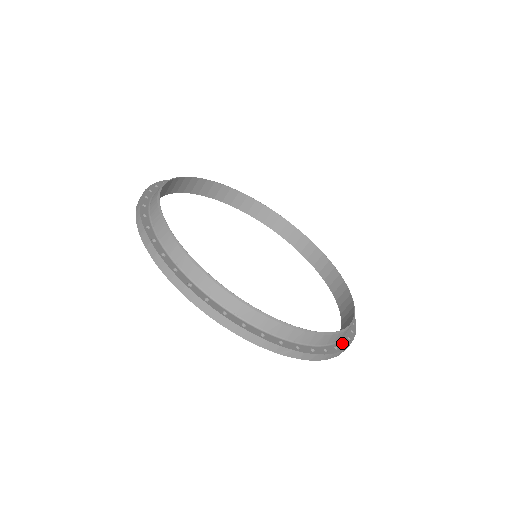
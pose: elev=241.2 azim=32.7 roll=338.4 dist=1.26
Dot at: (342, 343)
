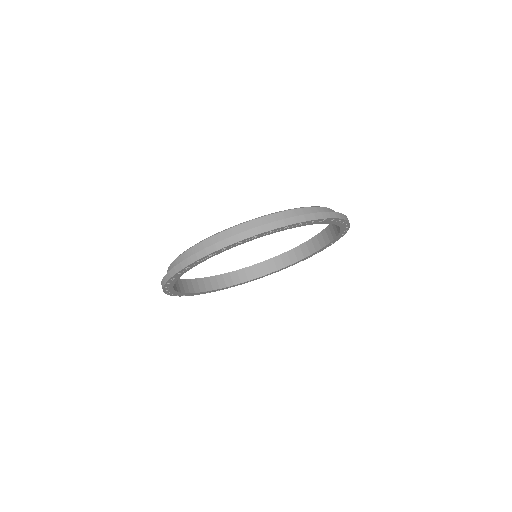
Dot at: occluded
